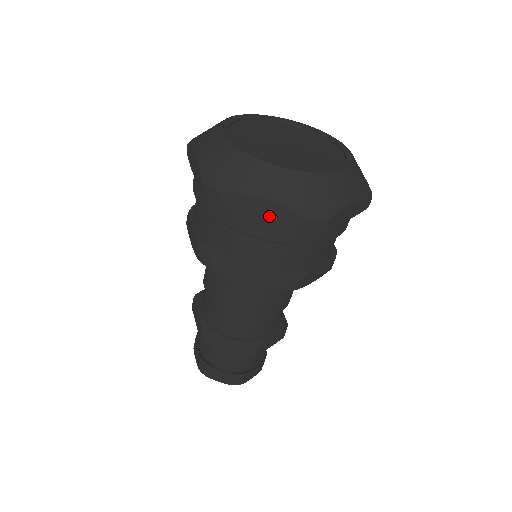
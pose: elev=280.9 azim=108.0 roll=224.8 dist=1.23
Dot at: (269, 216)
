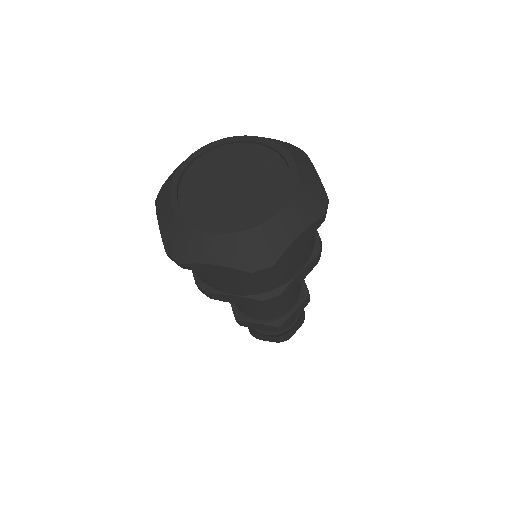
Dot at: occluded
